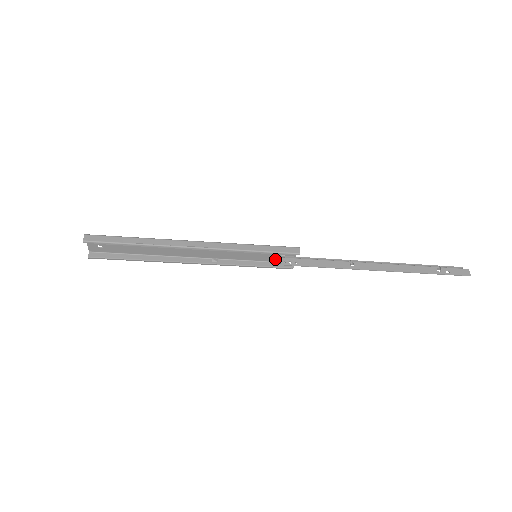
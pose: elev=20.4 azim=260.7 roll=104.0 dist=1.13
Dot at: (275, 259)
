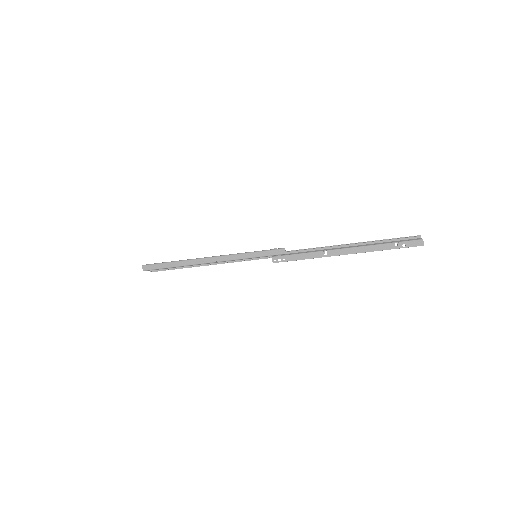
Dot at: occluded
